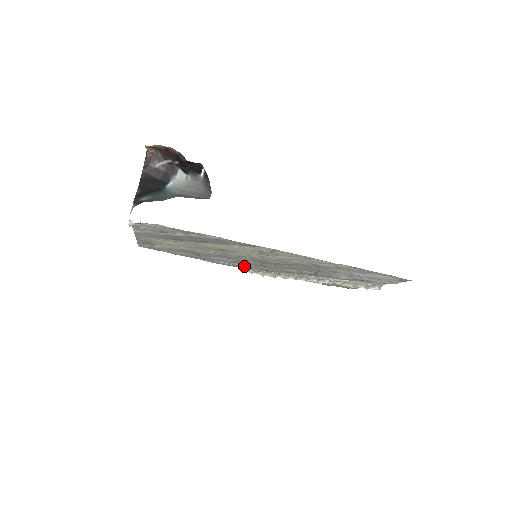
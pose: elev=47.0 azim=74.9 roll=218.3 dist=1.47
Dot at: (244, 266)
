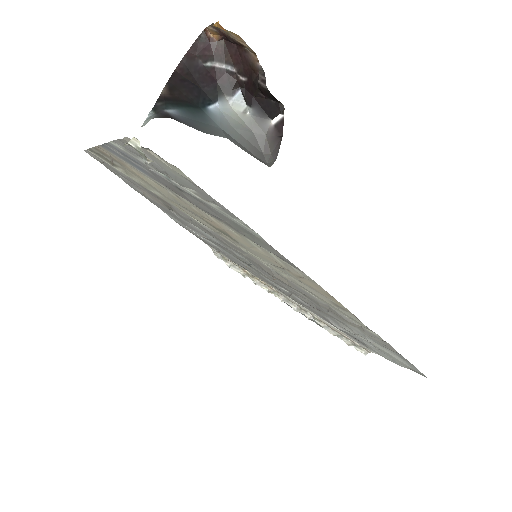
Dot at: (217, 248)
